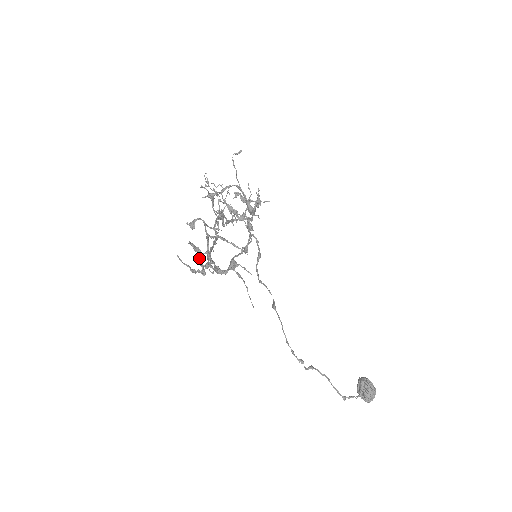
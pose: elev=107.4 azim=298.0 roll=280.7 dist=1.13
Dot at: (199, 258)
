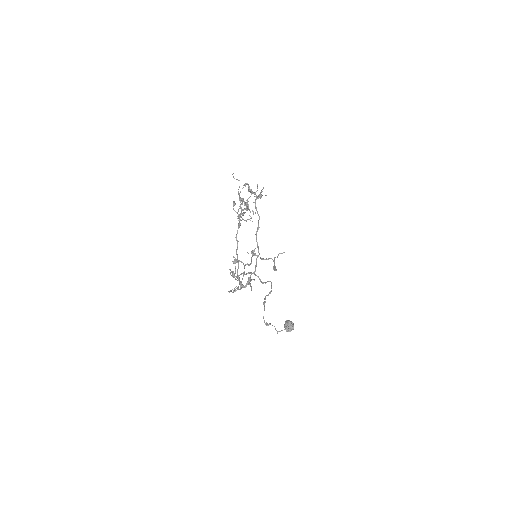
Dot at: occluded
